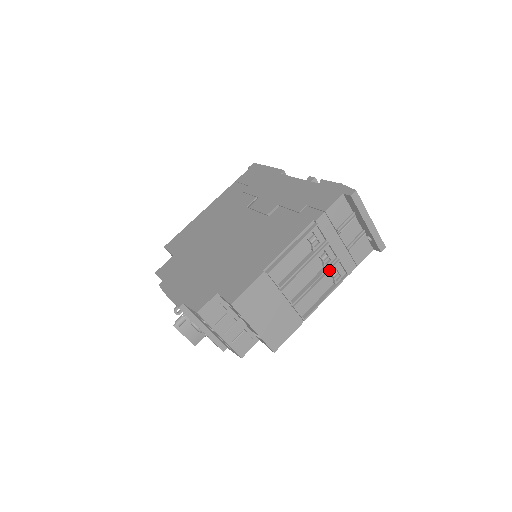
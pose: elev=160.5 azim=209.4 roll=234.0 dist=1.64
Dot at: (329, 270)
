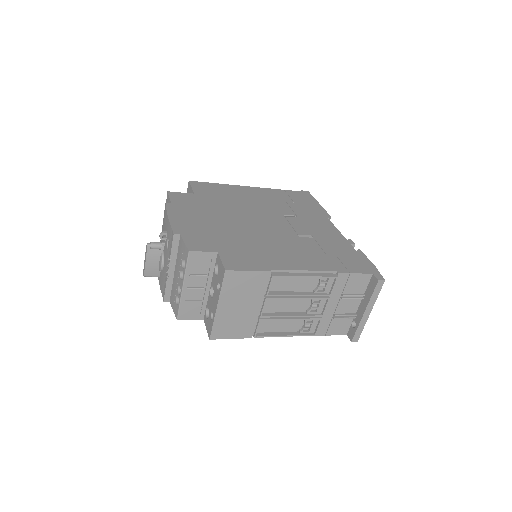
Dot at: (308, 318)
